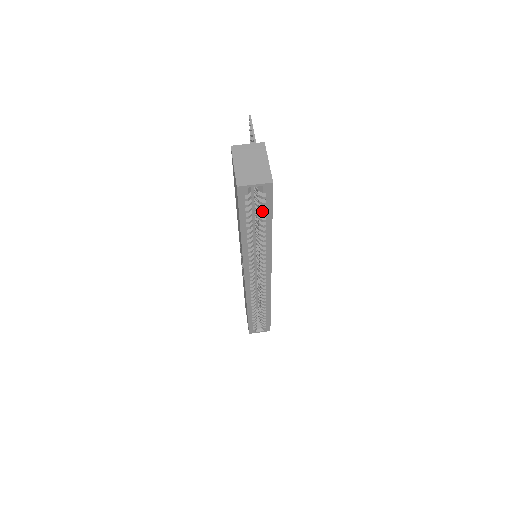
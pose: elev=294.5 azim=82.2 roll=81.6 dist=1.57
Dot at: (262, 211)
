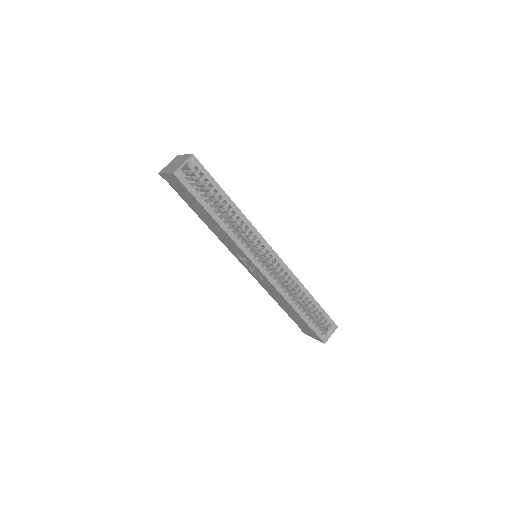
Dot at: (210, 188)
